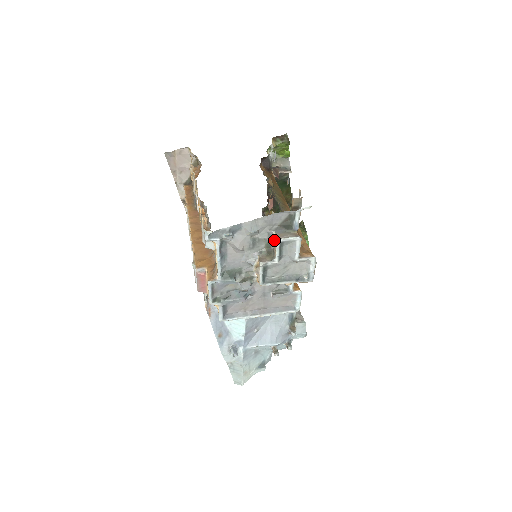
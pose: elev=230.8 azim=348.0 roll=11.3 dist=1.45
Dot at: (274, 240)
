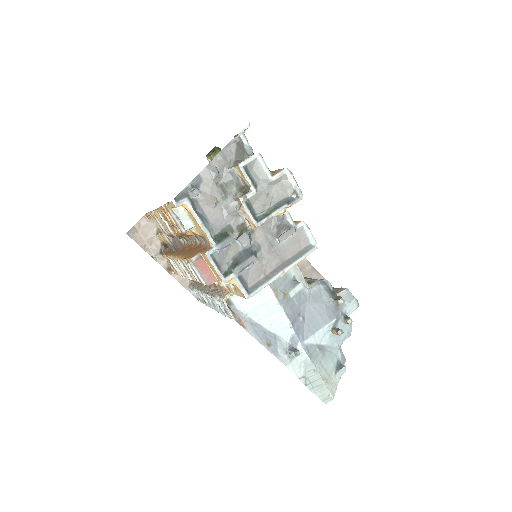
Dot at: (239, 175)
